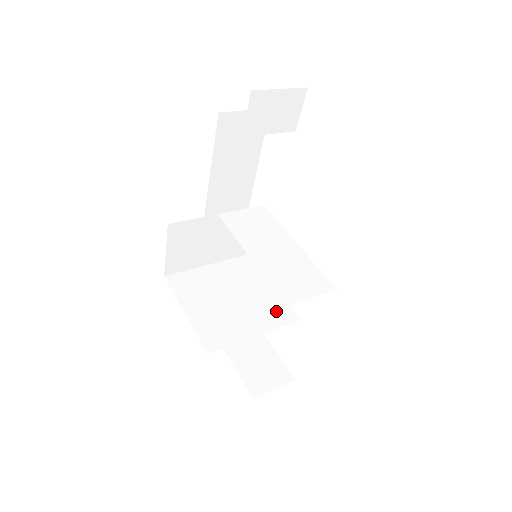
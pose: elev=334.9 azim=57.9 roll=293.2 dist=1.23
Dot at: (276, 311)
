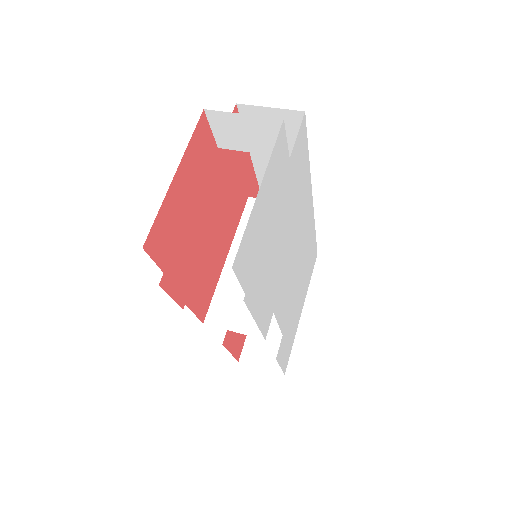
Dot at: occluded
